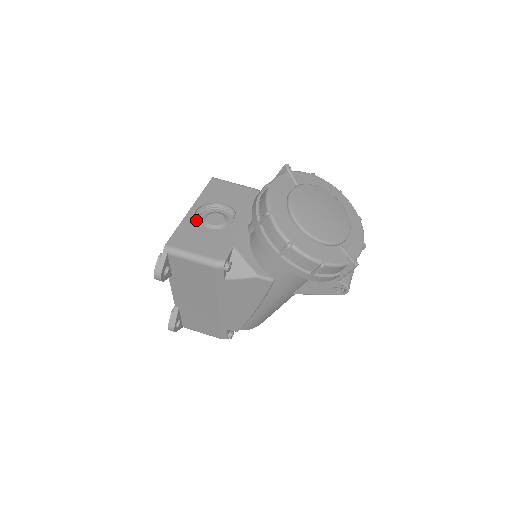
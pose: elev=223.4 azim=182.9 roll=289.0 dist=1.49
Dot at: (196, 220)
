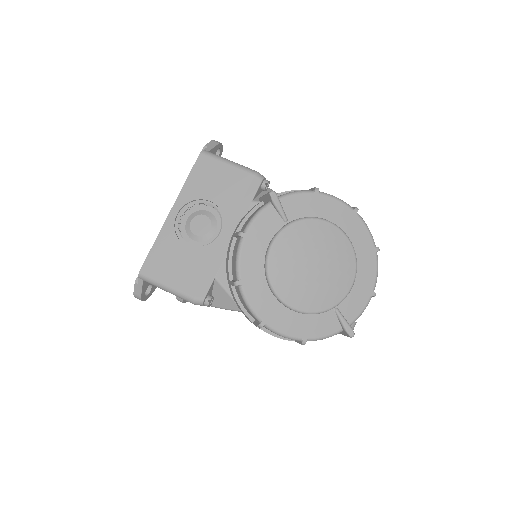
Dot at: (176, 230)
